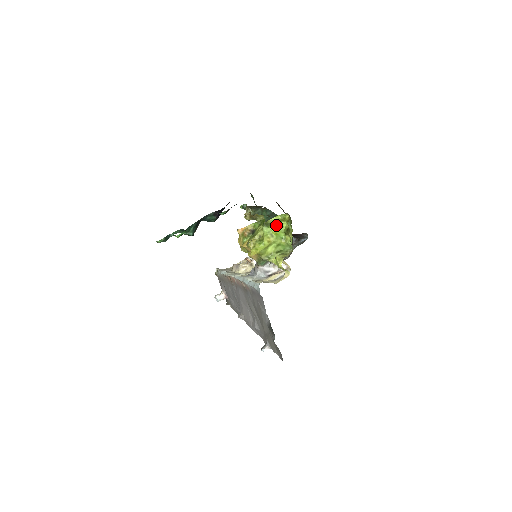
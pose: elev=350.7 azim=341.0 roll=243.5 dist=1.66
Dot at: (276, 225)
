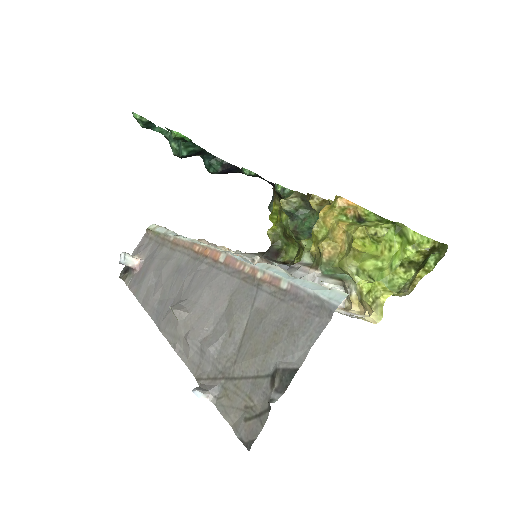
Dot at: (403, 242)
